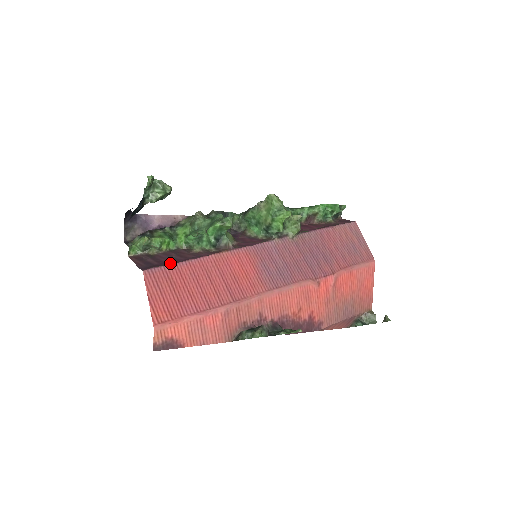
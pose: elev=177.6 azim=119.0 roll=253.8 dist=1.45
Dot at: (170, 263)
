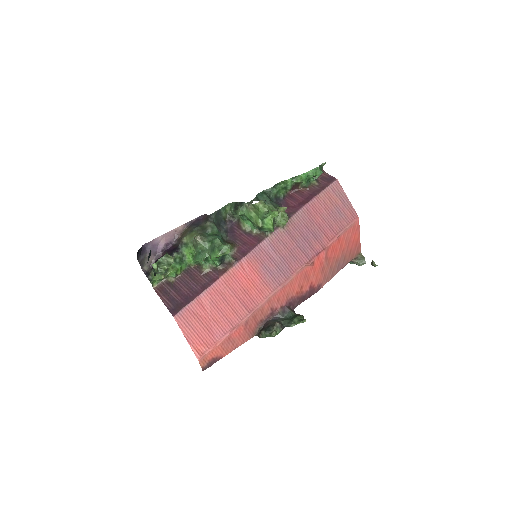
Dot at: (191, 298)
